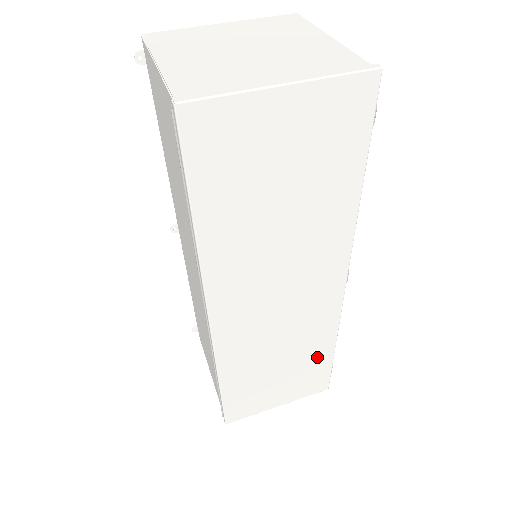
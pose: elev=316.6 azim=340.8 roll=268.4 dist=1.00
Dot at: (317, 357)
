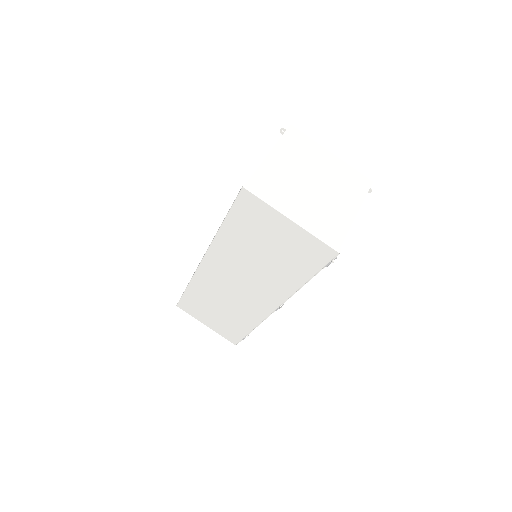
Dot at: (240, 326)
